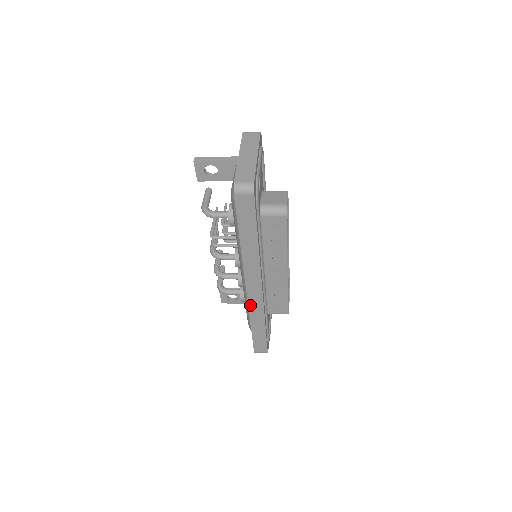
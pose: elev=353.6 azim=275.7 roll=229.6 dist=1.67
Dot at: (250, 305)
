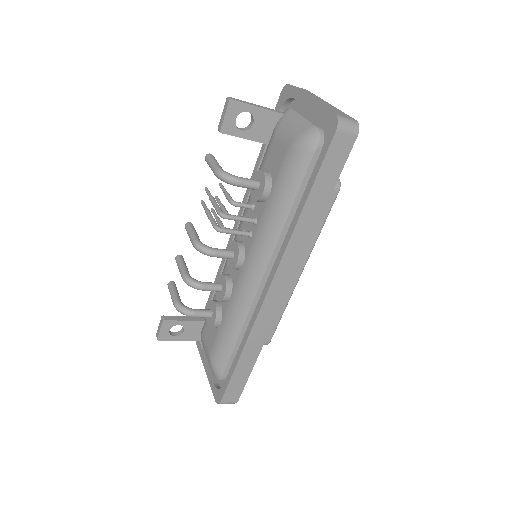
Dot at: (258, 318)
